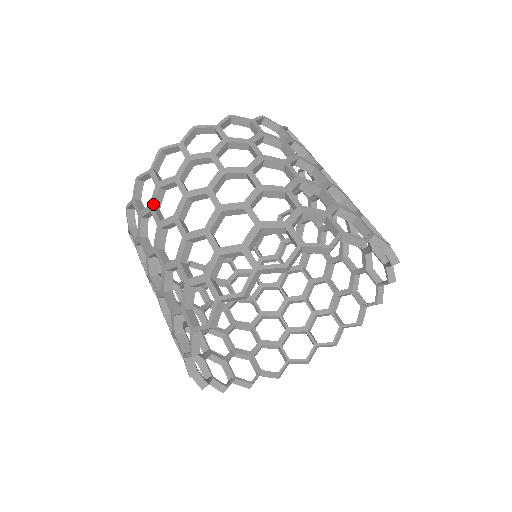
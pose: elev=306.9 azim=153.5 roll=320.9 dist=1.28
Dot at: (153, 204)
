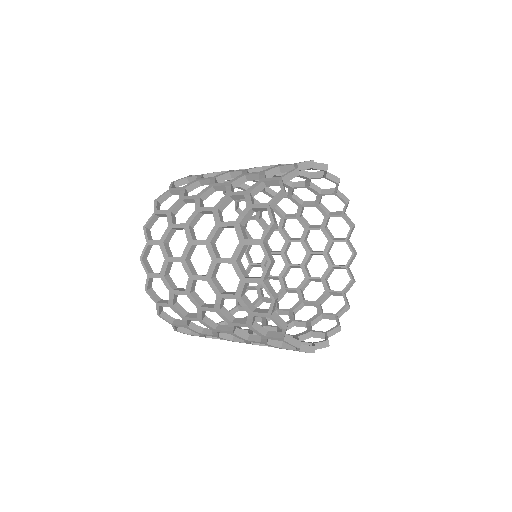
Dot at: occluded
